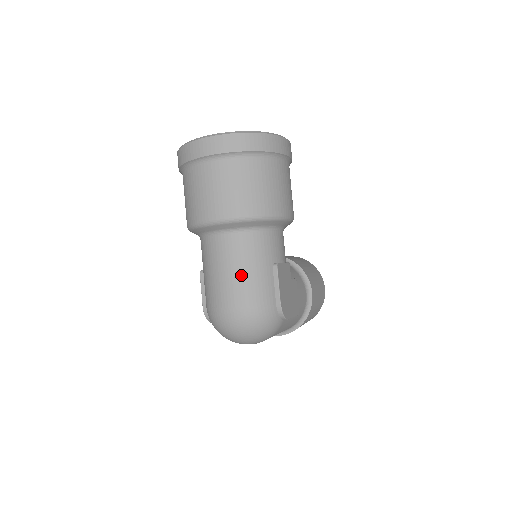
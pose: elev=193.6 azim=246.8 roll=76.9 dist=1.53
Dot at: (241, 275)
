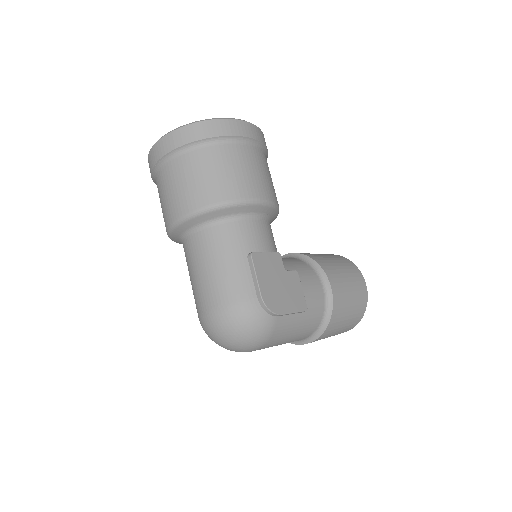
Dot at: (212, 272)
